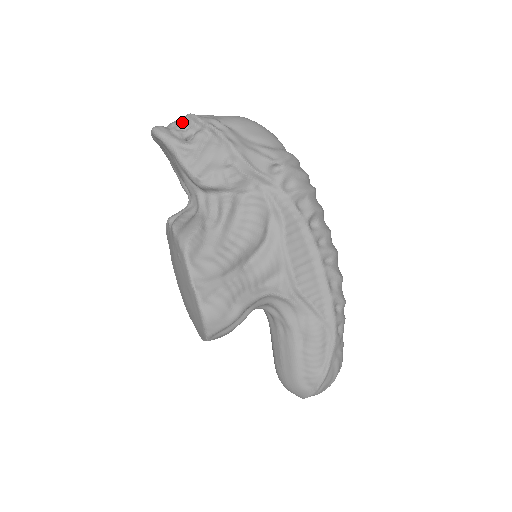
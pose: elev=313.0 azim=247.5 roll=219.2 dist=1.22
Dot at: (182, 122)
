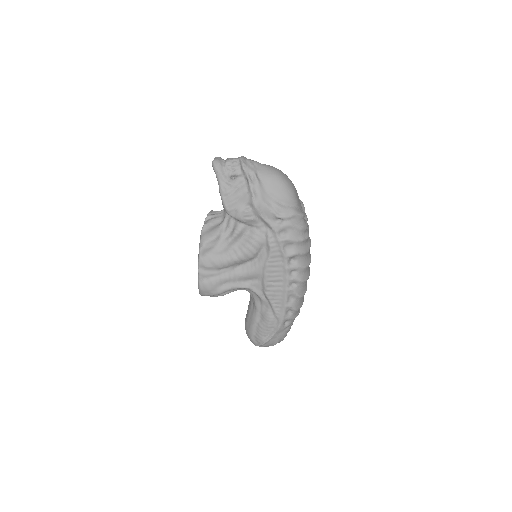
Dot at: (233, 163)
